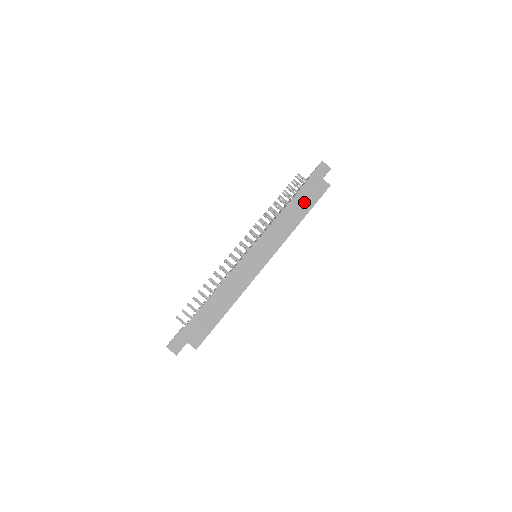
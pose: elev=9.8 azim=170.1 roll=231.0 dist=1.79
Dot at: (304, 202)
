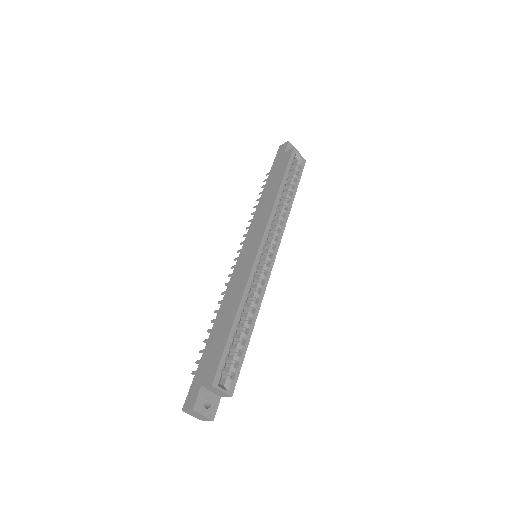
Dot at: (275, 179)
